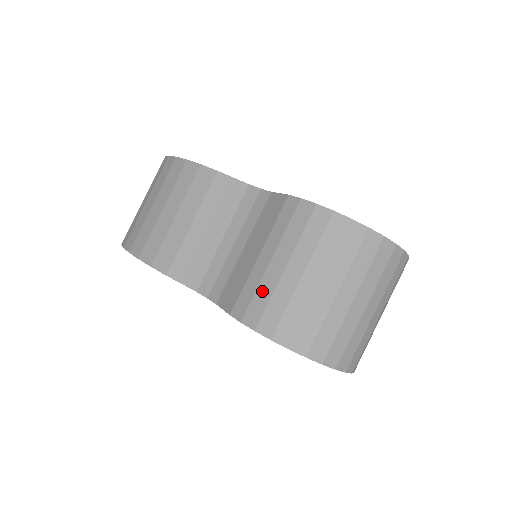
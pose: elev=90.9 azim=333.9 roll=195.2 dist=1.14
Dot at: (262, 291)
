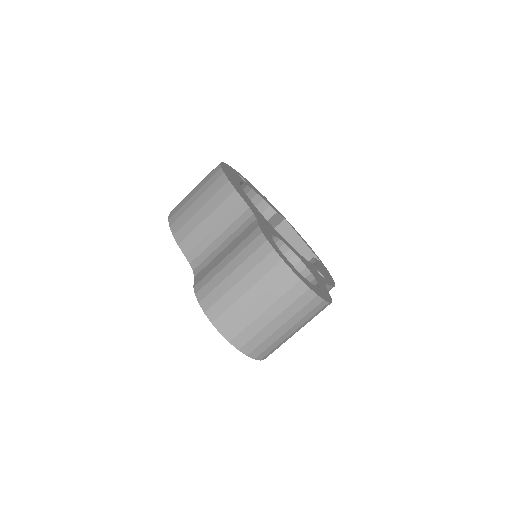
Dot at: (214, 281)
